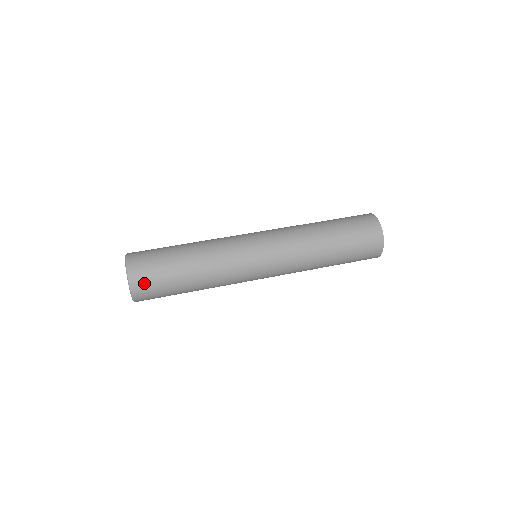
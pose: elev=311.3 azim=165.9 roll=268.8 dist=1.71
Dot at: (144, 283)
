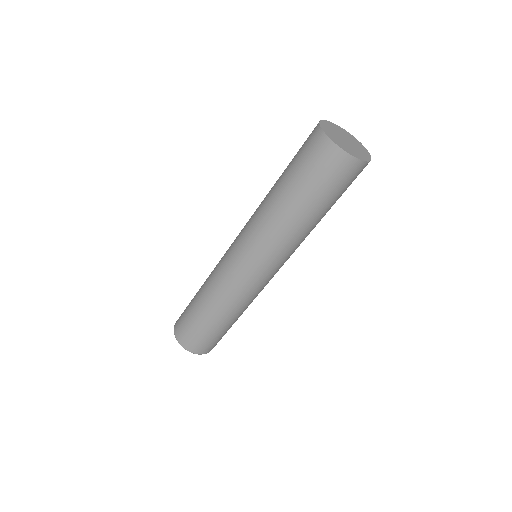
Dot at: (182, 333)
